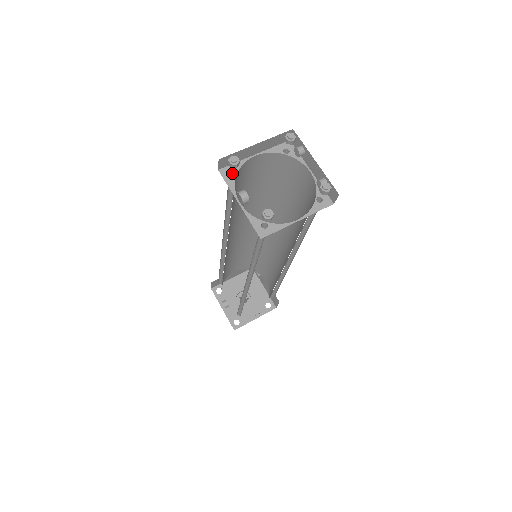
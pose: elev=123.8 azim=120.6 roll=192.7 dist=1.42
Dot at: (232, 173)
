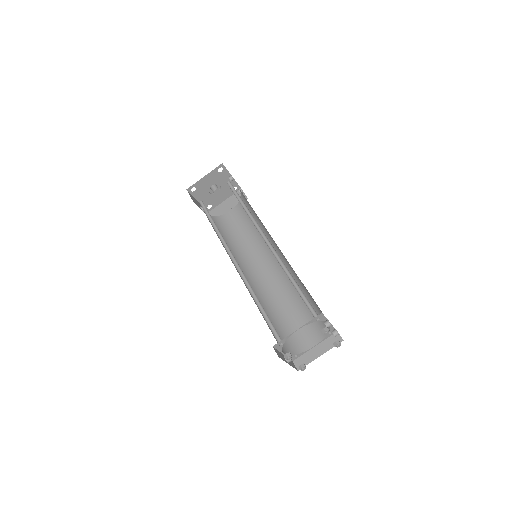
Dot at: (280, 341)
